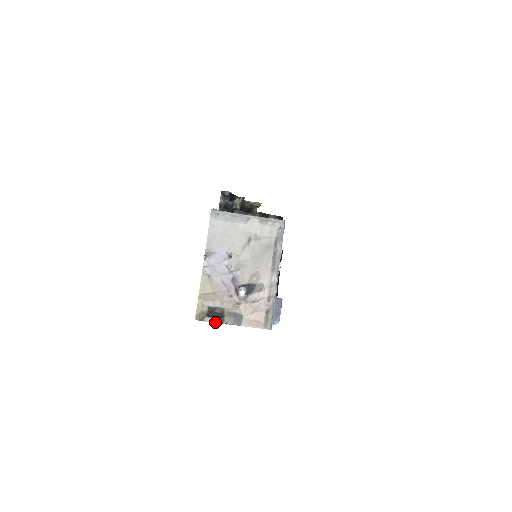
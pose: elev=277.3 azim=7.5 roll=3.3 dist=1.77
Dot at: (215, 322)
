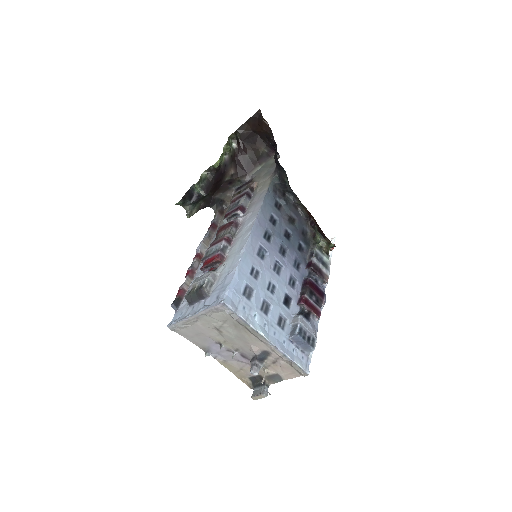
Dot at: (261, 398)
